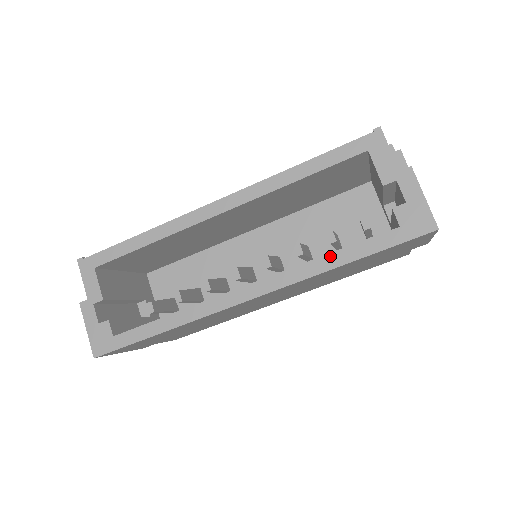
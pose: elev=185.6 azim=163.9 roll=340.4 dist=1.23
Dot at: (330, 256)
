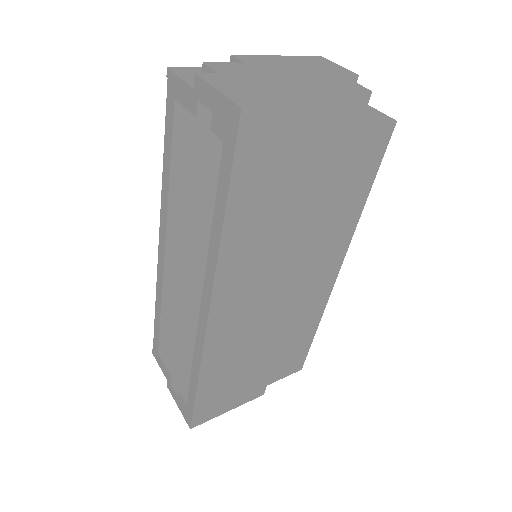
Dot at: (213, 225)
